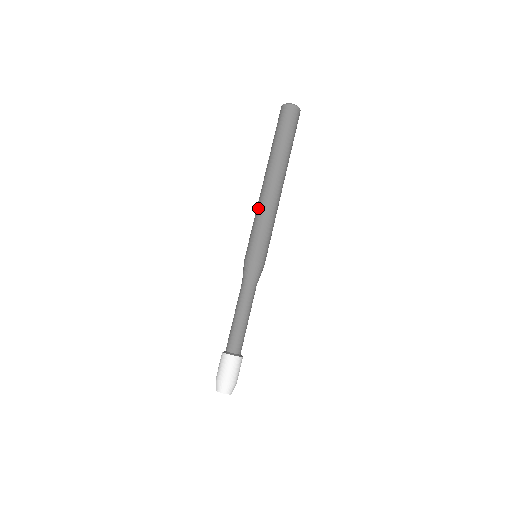
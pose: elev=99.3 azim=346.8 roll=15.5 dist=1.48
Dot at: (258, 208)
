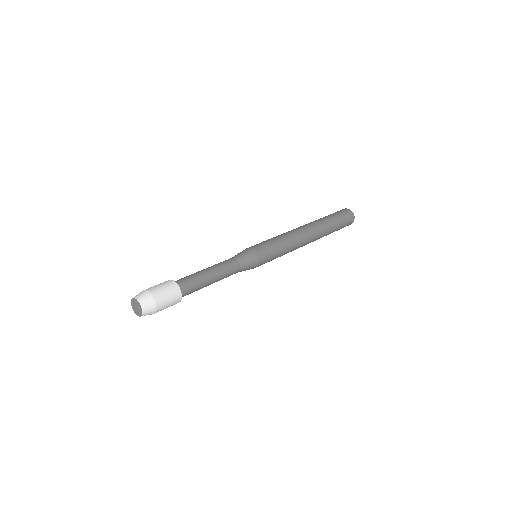
Dot at: occluded
